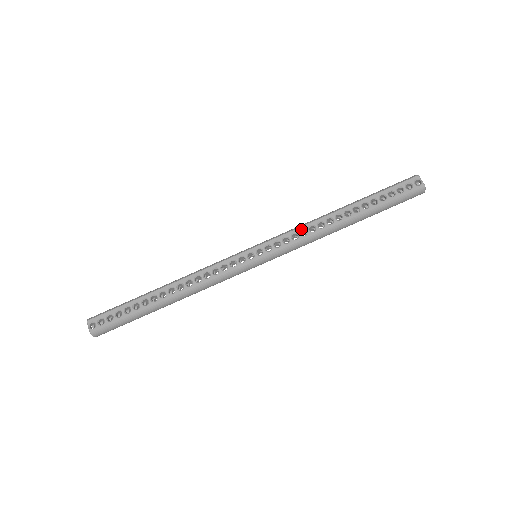
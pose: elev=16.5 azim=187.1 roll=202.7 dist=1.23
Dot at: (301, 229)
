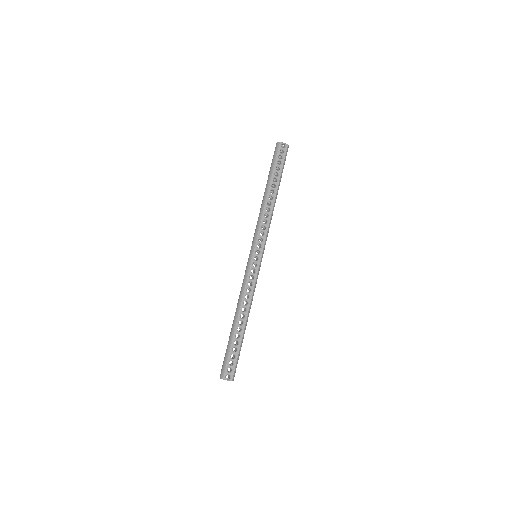
Dot at: (262, 221)
